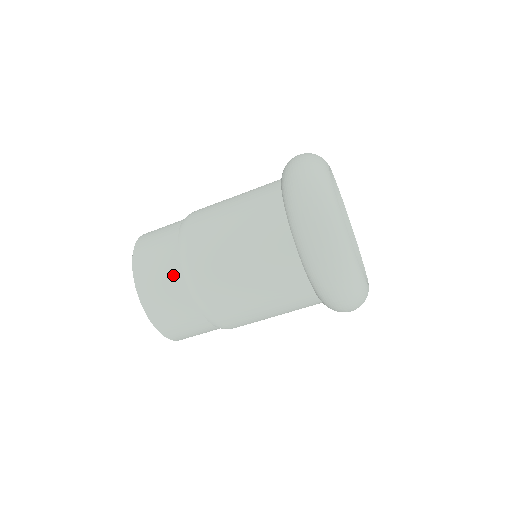
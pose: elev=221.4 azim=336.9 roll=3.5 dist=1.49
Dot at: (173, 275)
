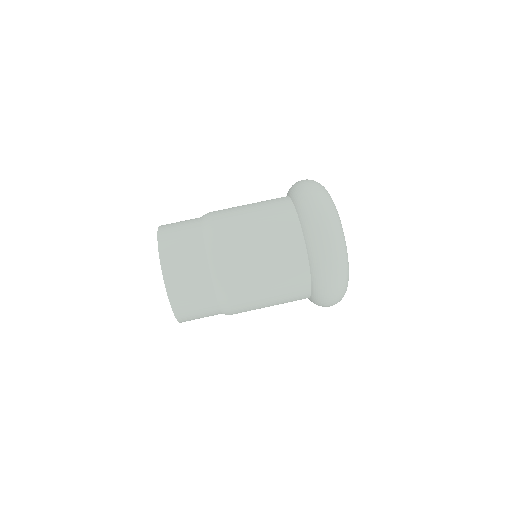
Dot at: (208, 303)
